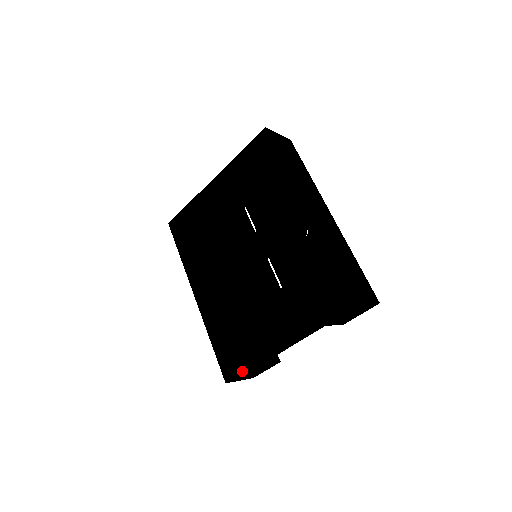
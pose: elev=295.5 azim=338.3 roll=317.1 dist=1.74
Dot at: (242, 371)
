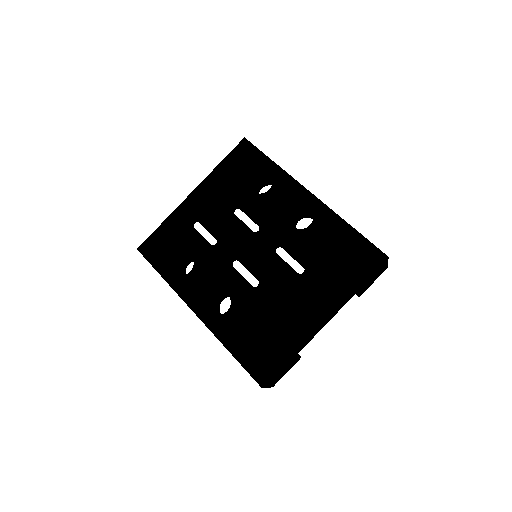
Dot at: (280, 366)
